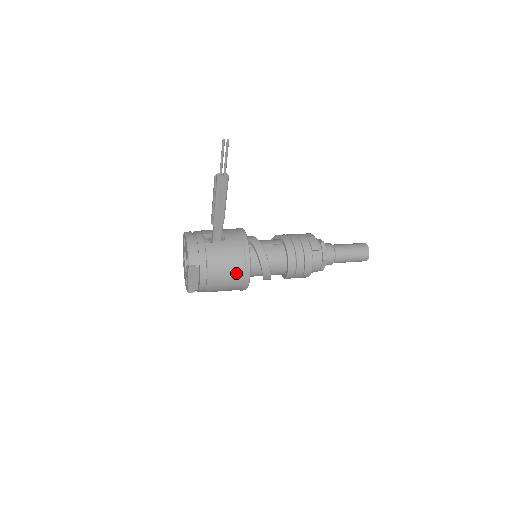
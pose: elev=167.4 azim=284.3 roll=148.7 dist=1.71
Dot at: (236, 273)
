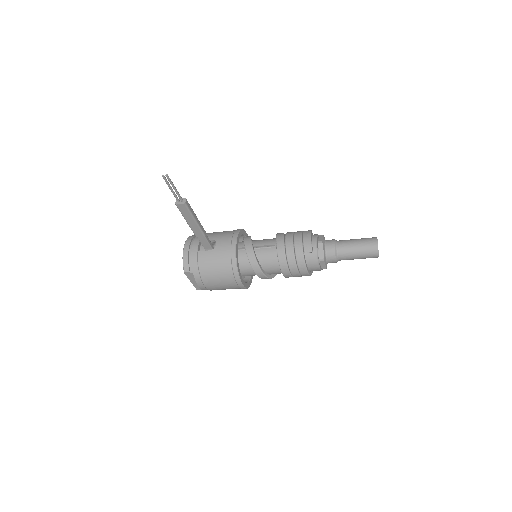
Dot at: (227, 278)
